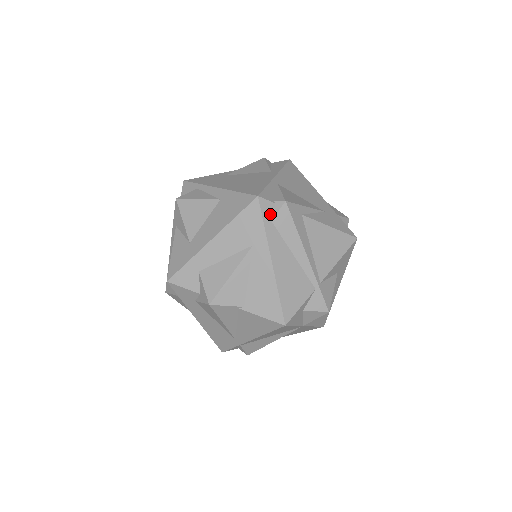
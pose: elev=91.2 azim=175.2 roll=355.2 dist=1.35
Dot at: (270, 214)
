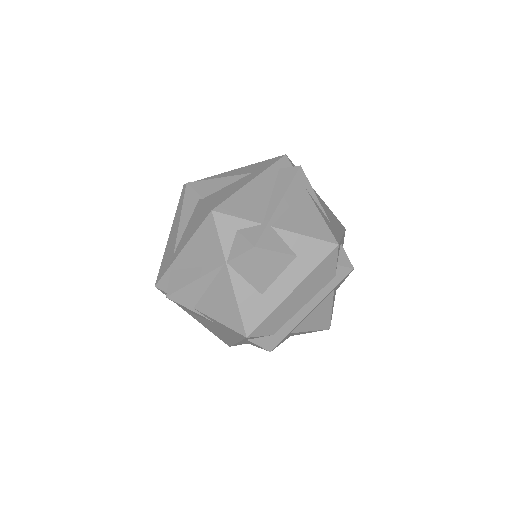
Dot at: (283, 166)
